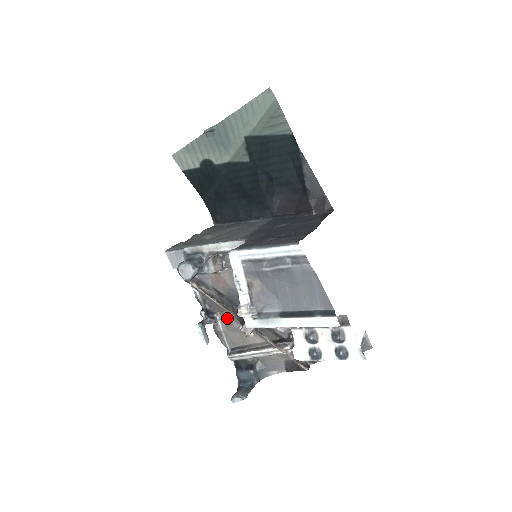
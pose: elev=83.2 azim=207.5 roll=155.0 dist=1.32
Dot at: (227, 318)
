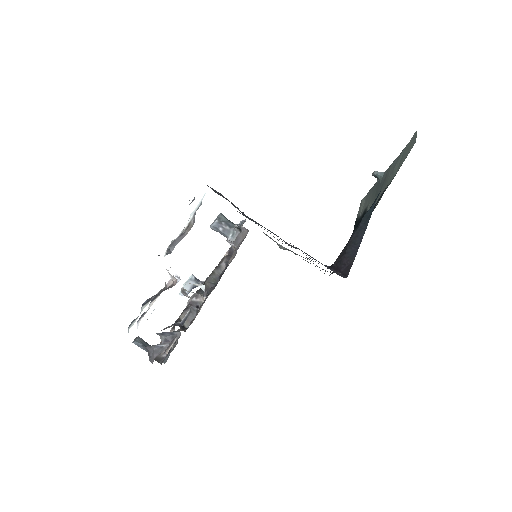
Dot at: occluded
